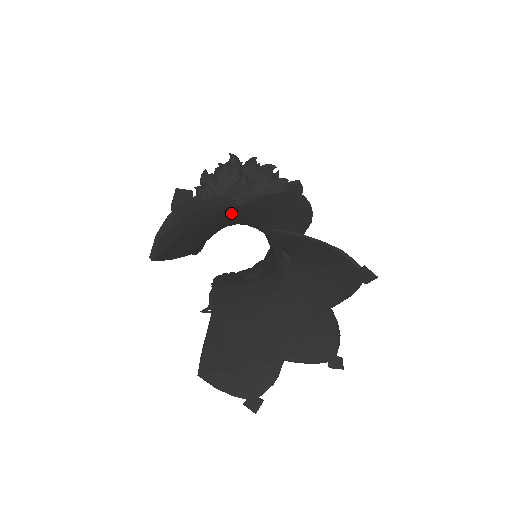
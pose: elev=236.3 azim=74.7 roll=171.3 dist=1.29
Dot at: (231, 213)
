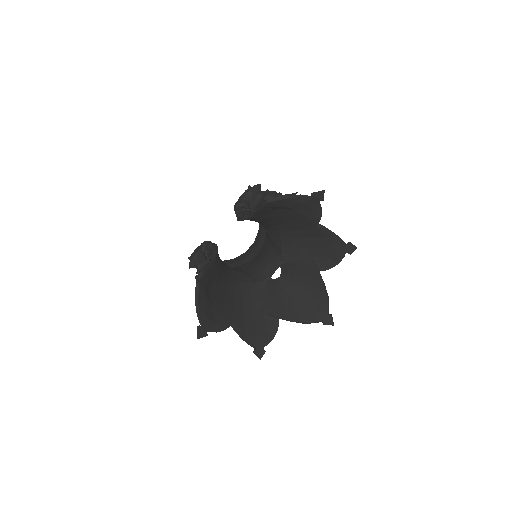
Dot at: (306, 225)
